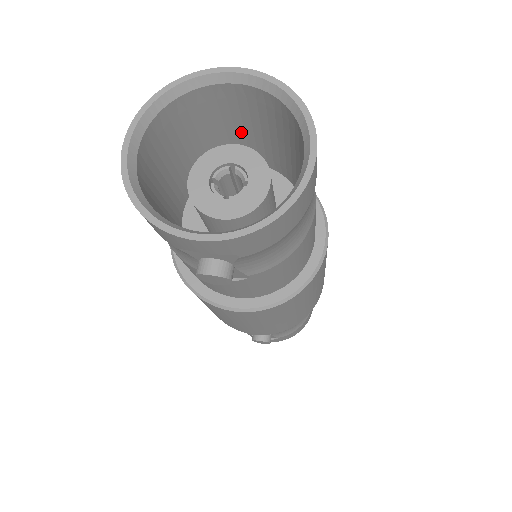
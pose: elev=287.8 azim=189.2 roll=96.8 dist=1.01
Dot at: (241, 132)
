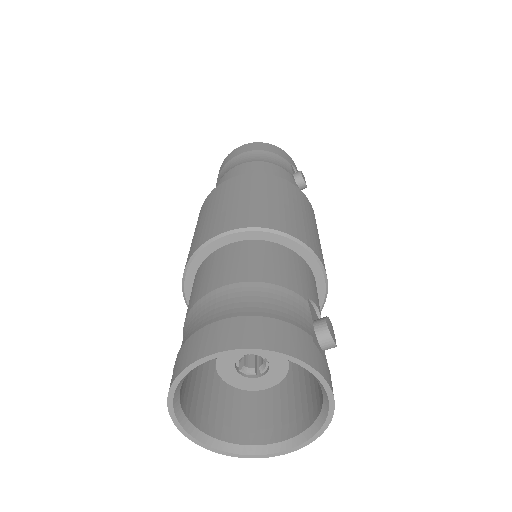
Dot at: occluded
